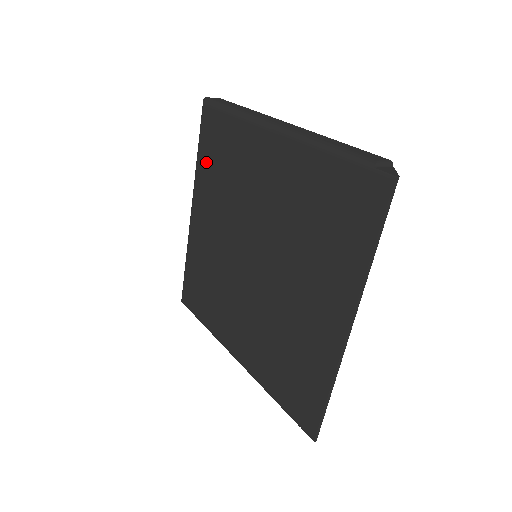
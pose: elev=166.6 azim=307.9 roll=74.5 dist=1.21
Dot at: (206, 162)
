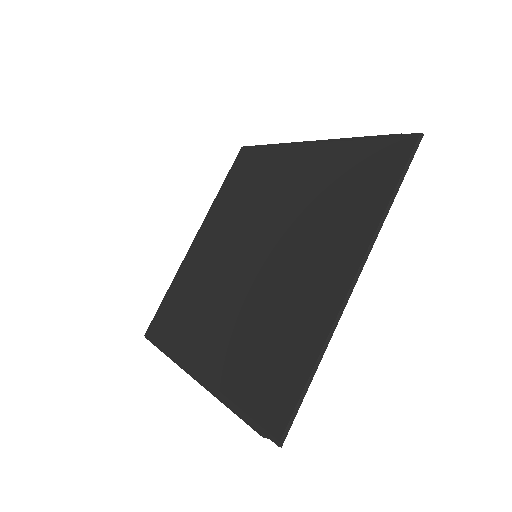
Dot at: (228, 189)
